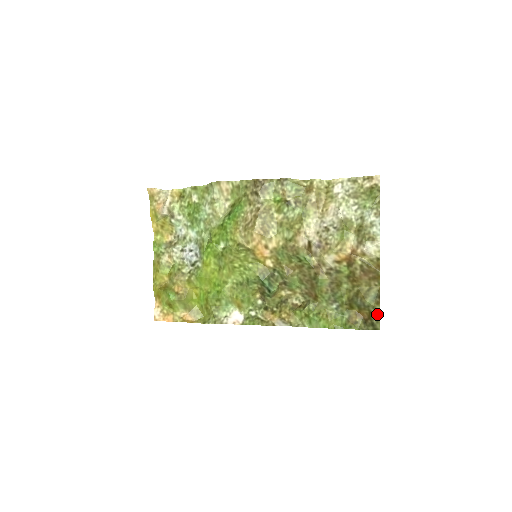
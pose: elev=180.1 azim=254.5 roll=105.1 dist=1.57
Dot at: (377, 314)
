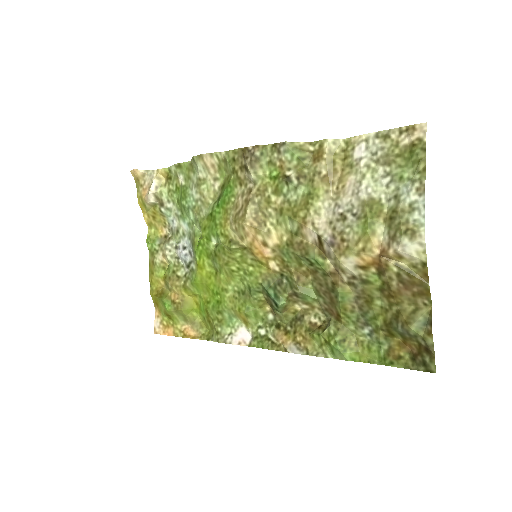
Dot at: (430, 349)
